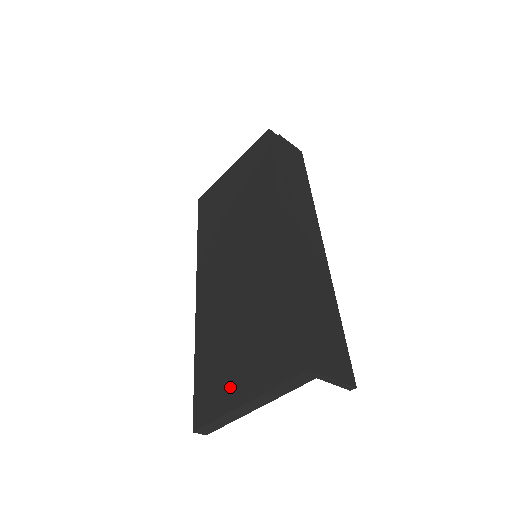
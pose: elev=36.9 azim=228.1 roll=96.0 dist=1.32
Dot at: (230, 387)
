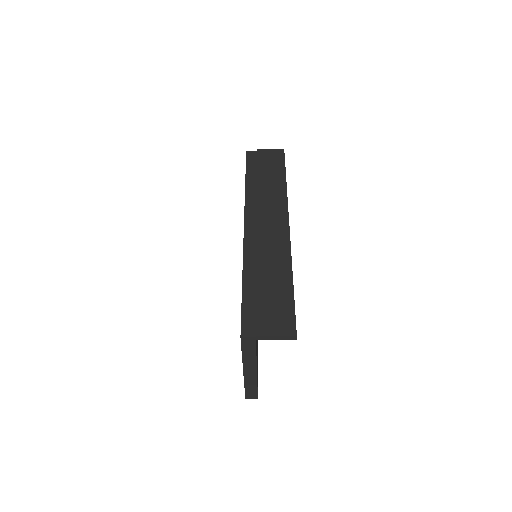
Dot at: occluded
